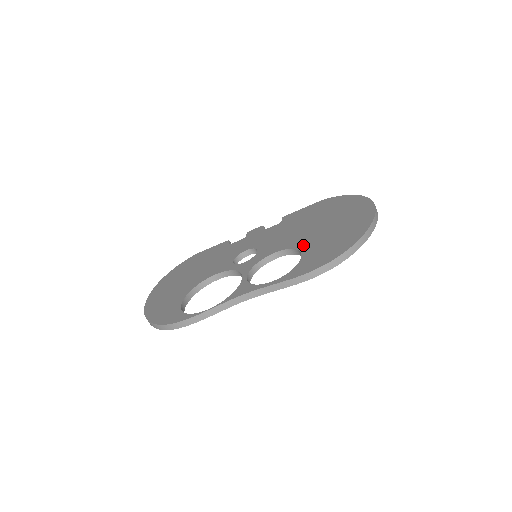
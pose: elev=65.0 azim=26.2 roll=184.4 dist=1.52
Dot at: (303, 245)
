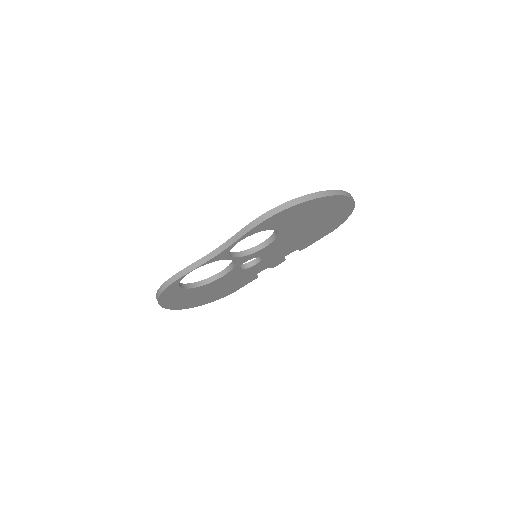
Dot at: occluded
